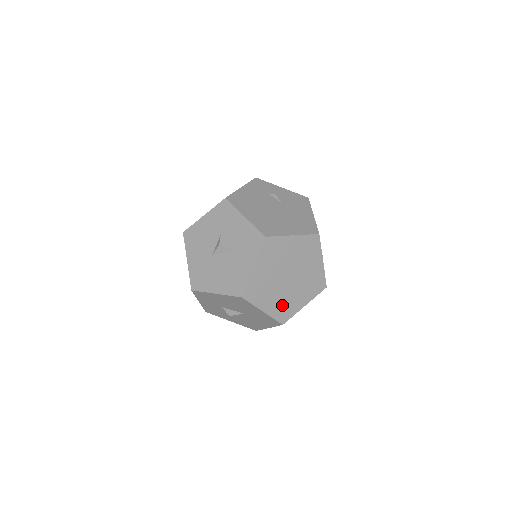
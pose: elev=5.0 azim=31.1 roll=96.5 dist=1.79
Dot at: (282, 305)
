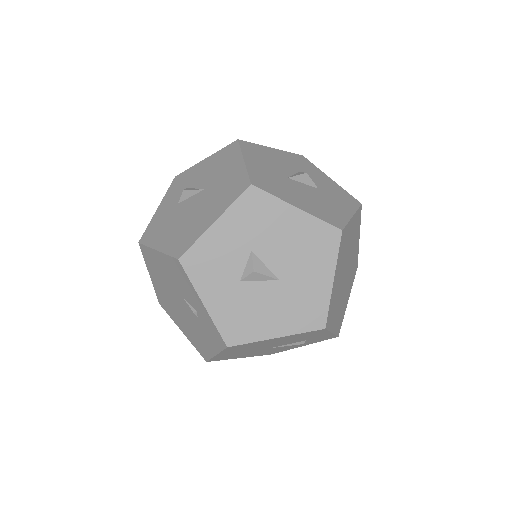
Dot at: (334, 300)
